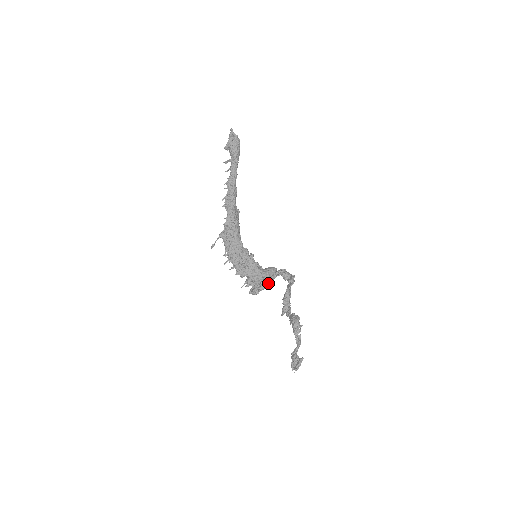
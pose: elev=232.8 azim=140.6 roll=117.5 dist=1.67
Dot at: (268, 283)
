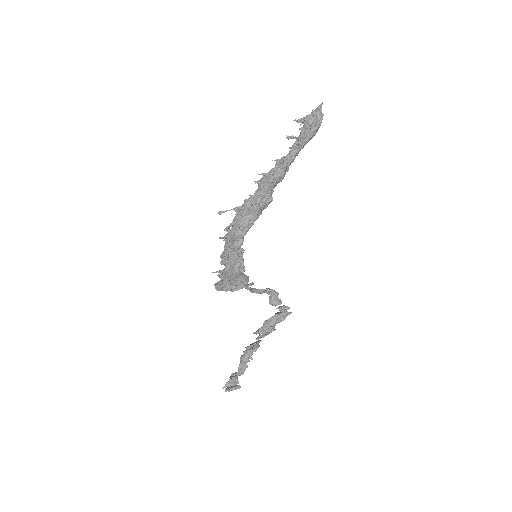
Dot at: (225, 288)
